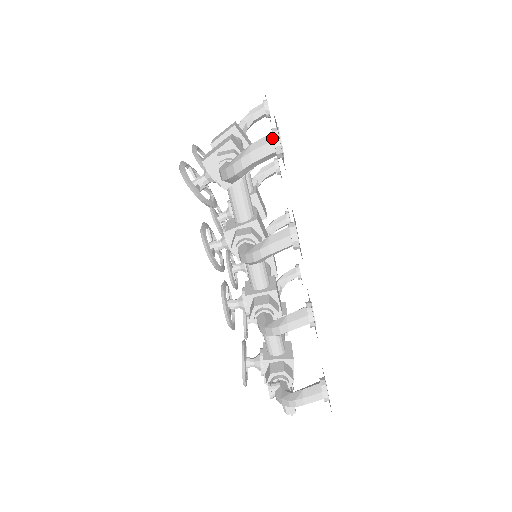
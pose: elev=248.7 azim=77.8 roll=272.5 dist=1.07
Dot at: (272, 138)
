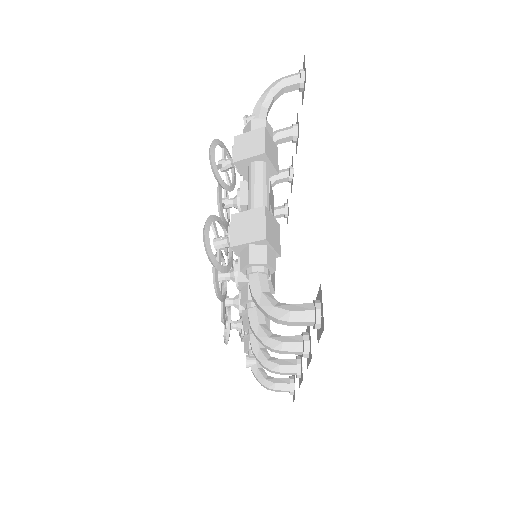
Dot at: (314, 319)
